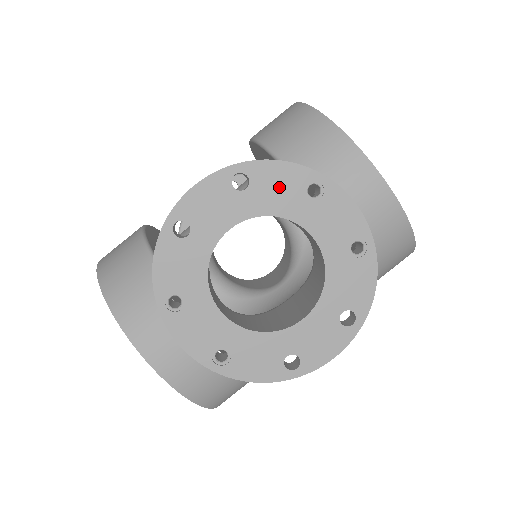
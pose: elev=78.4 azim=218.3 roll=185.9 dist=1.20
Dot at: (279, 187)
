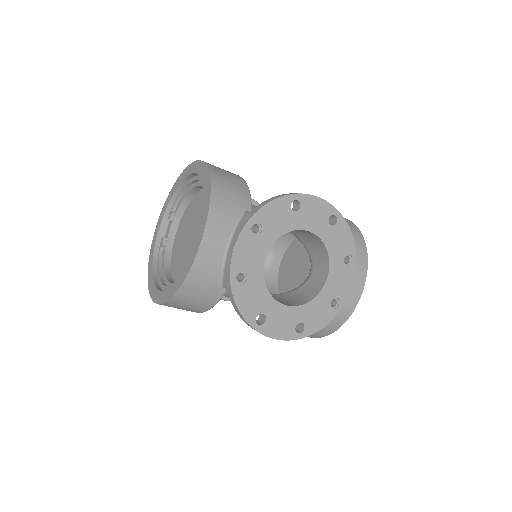
Dot at: (340, 241)
